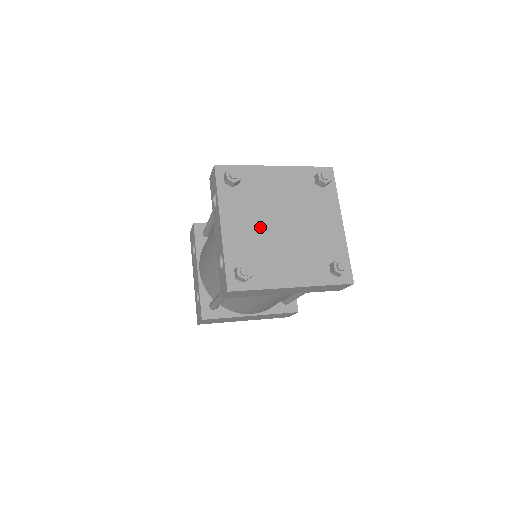
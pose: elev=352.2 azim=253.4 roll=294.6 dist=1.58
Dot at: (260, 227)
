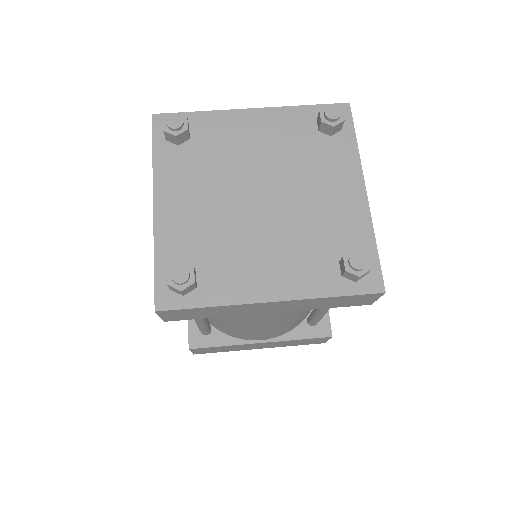
Dot at: (219, 204)
